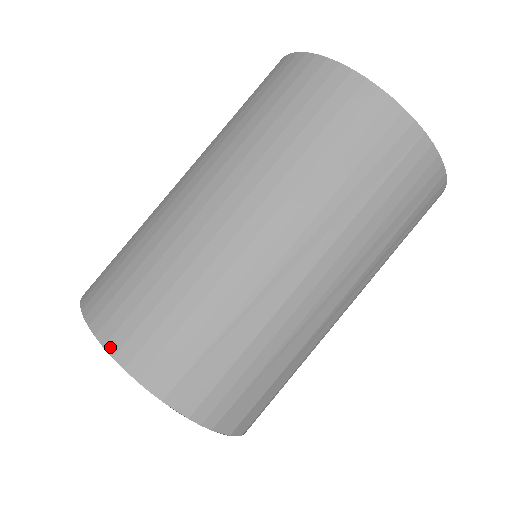
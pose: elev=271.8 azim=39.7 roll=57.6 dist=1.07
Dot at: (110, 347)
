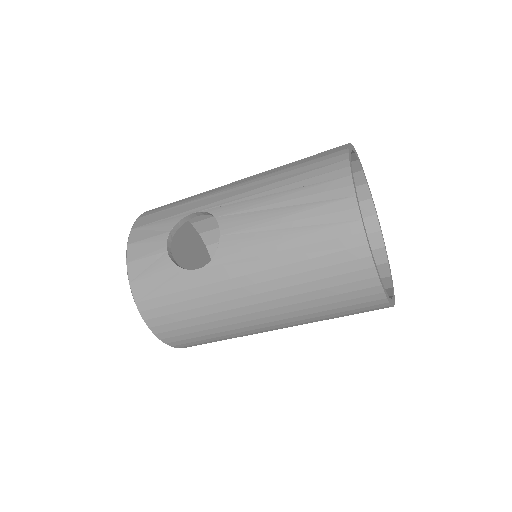
Dot at: occluded
